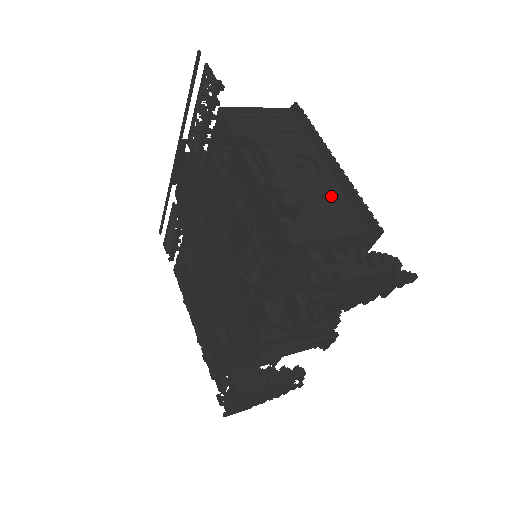
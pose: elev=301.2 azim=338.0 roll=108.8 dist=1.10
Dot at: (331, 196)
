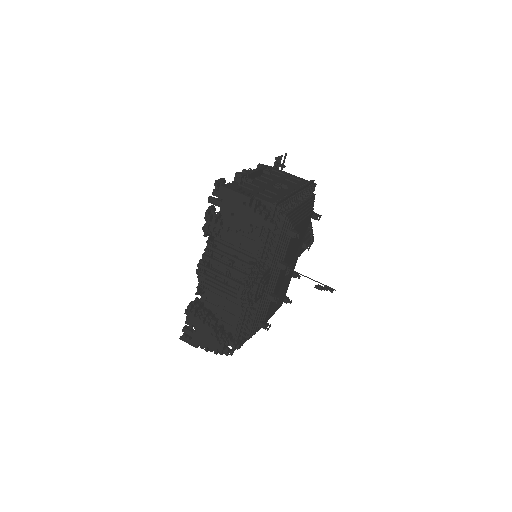
Dot at: (274, 194)
